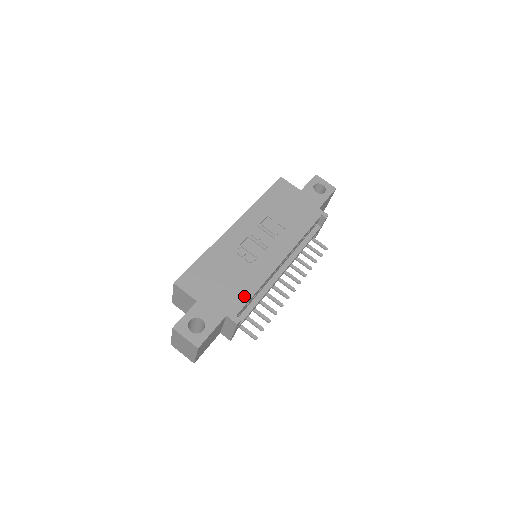
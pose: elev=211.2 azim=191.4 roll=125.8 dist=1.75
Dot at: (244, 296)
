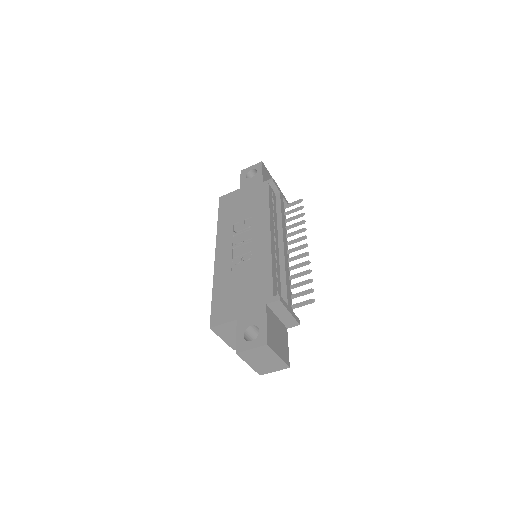
Dot at: (266, 280)
